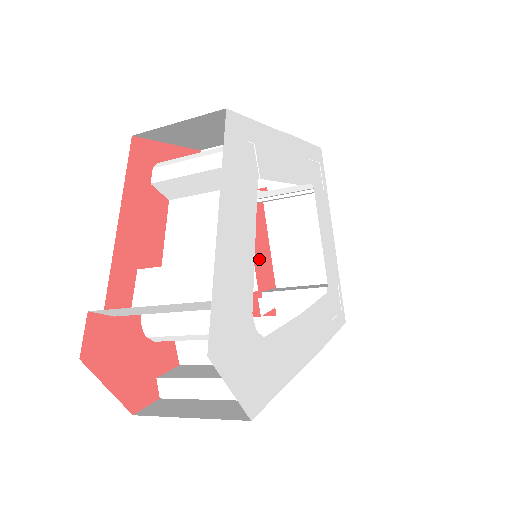
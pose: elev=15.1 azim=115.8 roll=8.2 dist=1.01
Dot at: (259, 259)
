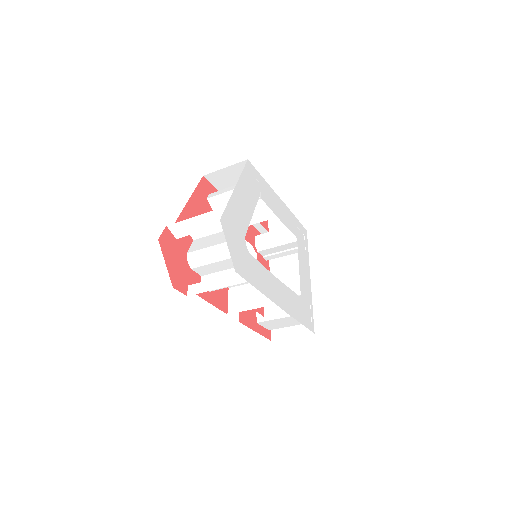
Dot at: occluded
